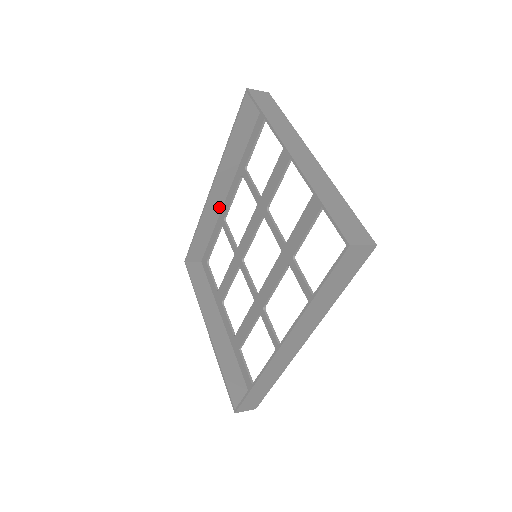
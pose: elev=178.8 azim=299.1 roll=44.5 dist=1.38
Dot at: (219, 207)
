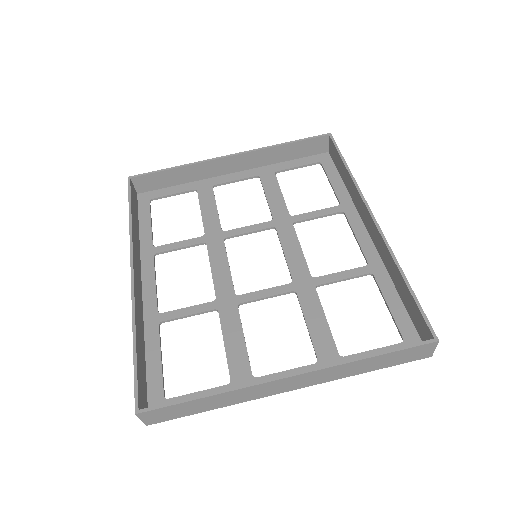
Dot at: (141, 307)
